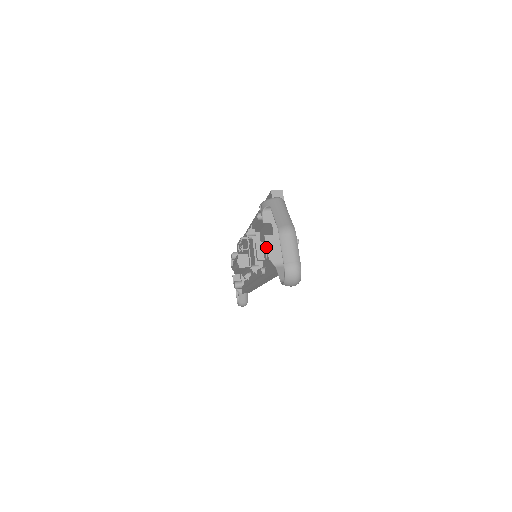
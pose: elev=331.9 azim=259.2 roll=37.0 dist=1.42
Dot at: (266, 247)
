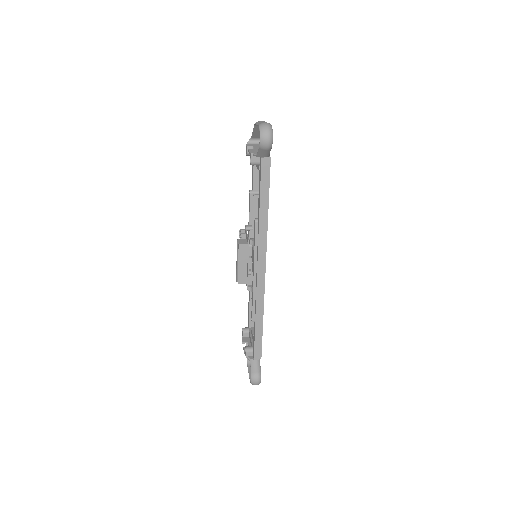
Dot at: (249, 151)
